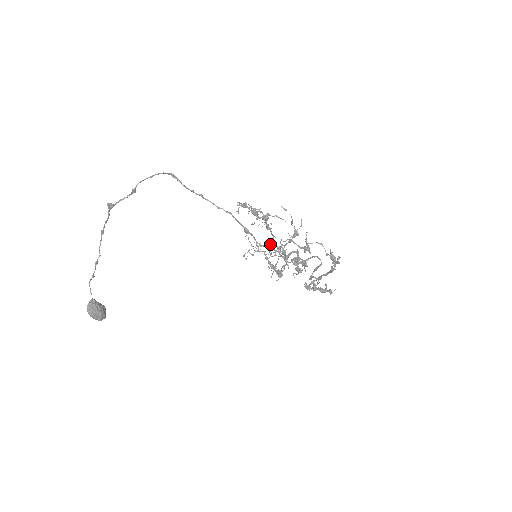
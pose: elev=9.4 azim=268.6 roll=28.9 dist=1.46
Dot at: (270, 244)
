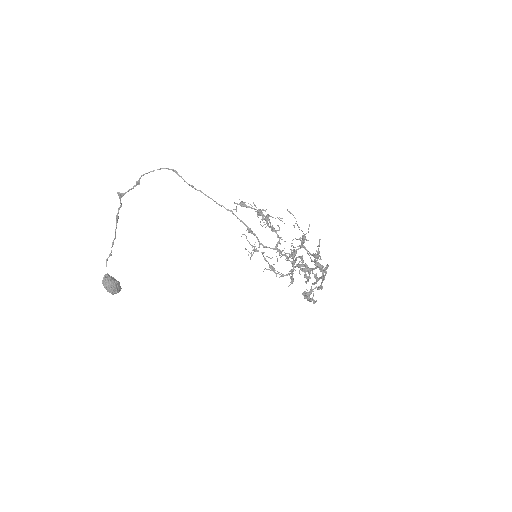
Dot at: (275, 246)
